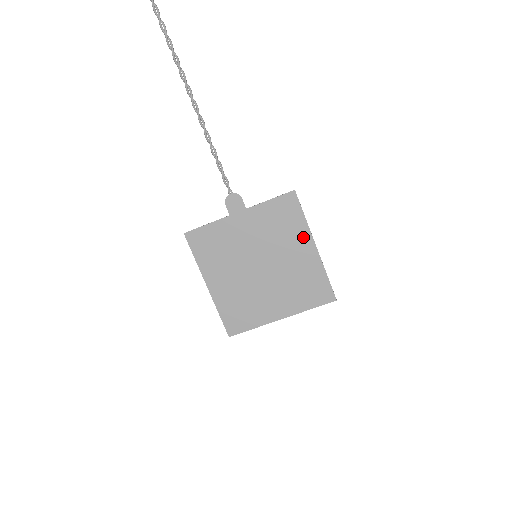
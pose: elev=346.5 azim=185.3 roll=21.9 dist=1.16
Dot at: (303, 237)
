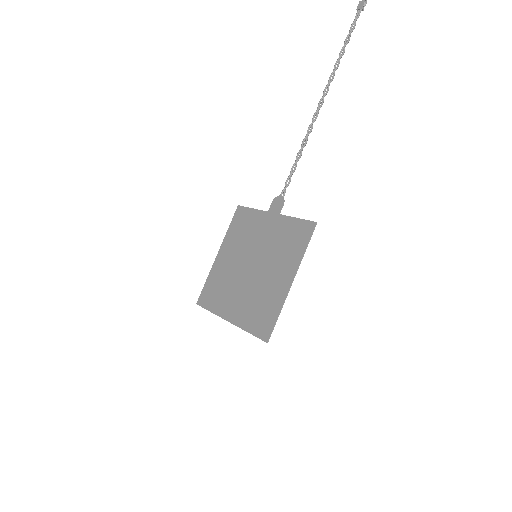
Dot at: (291, 266)
